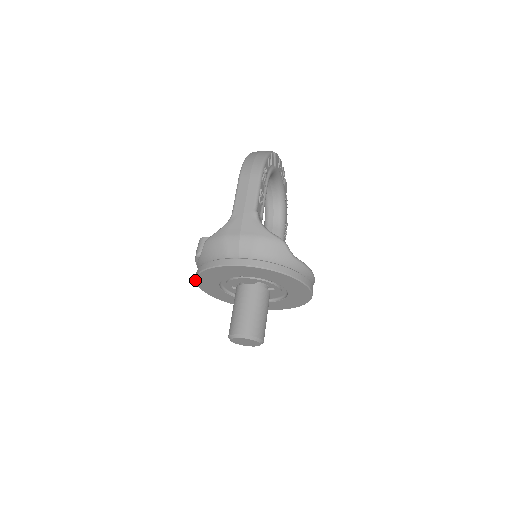
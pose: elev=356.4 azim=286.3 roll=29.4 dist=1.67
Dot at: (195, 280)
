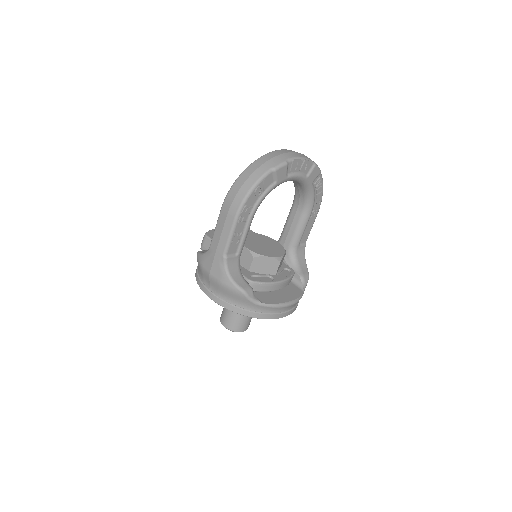
Dot at: occluded
